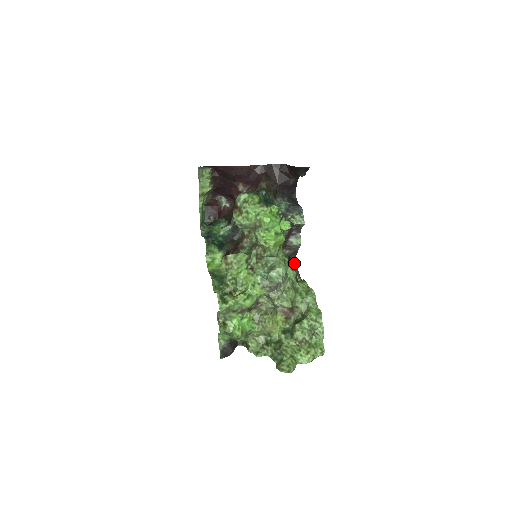
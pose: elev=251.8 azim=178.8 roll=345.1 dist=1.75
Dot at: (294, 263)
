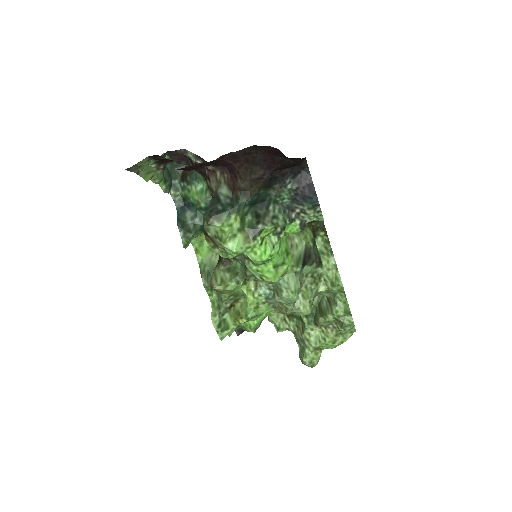
Dot at: occluded
